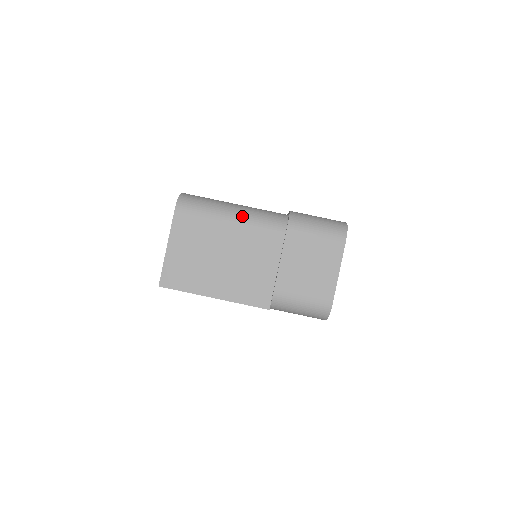
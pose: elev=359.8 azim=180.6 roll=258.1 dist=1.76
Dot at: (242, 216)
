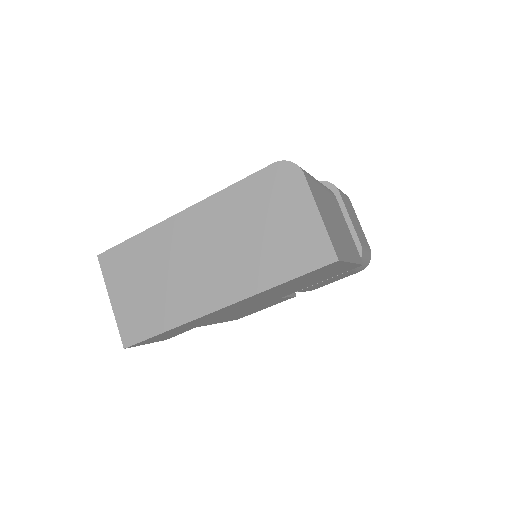
Dot at: occluded
